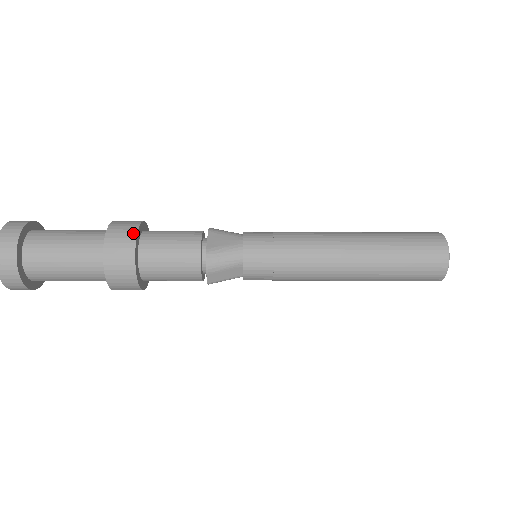
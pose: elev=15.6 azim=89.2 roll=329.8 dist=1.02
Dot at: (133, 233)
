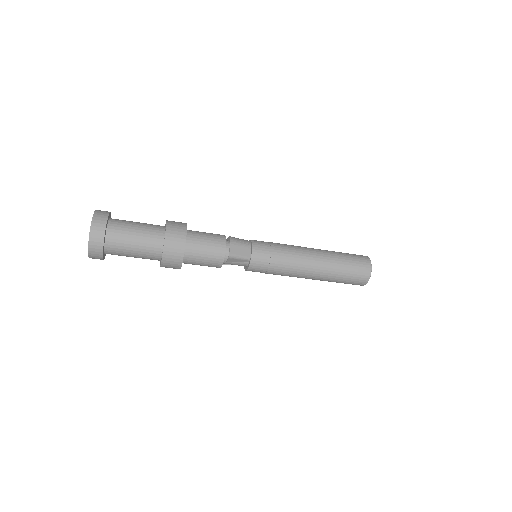
Dot at: occluded
